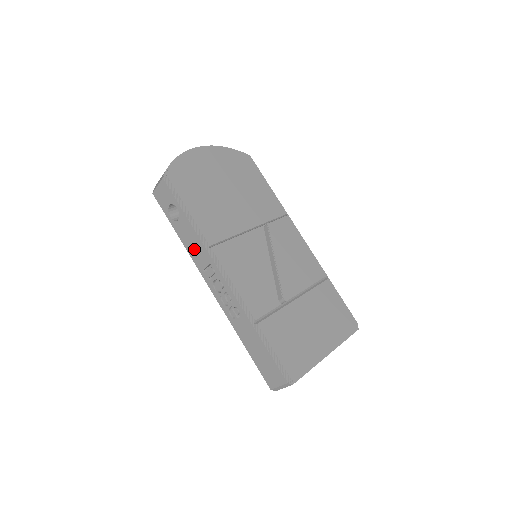
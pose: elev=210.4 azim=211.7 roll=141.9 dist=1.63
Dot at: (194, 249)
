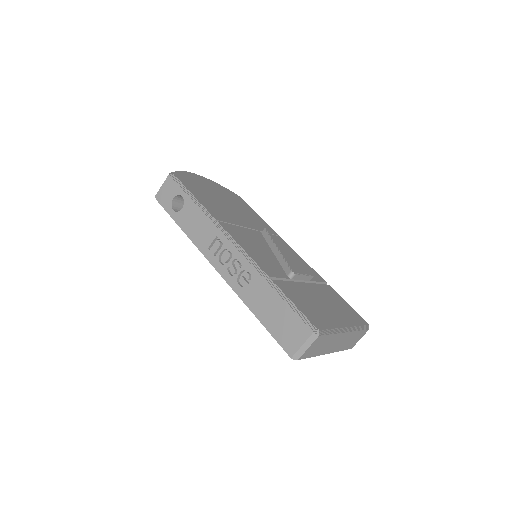
Dot at: (198, 230)
